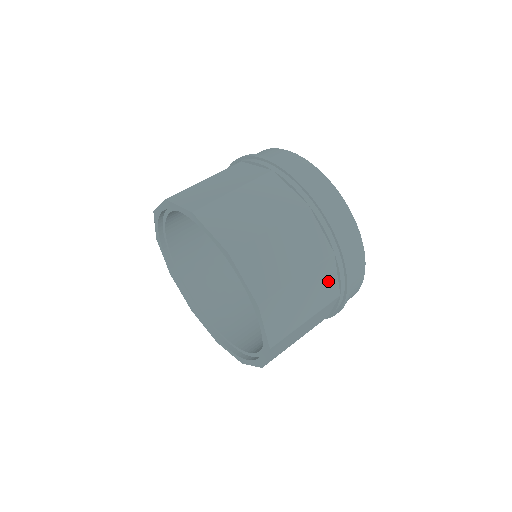
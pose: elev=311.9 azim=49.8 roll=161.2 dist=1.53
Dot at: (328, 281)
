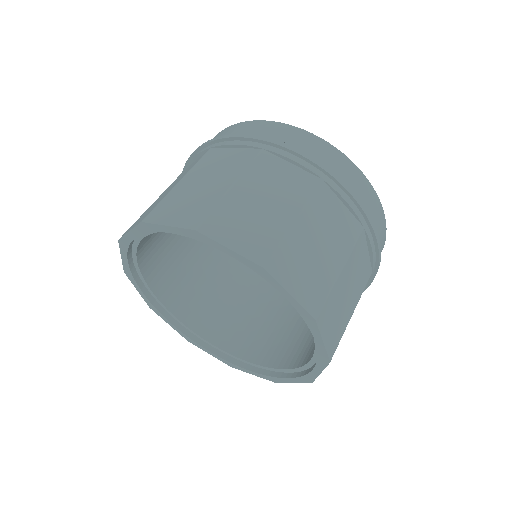
Dot at: (336, 214)
